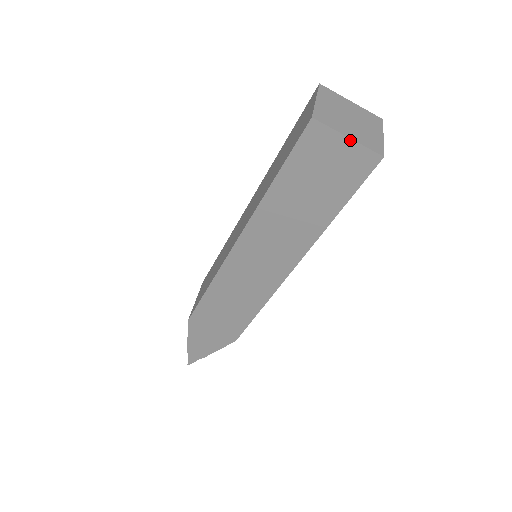
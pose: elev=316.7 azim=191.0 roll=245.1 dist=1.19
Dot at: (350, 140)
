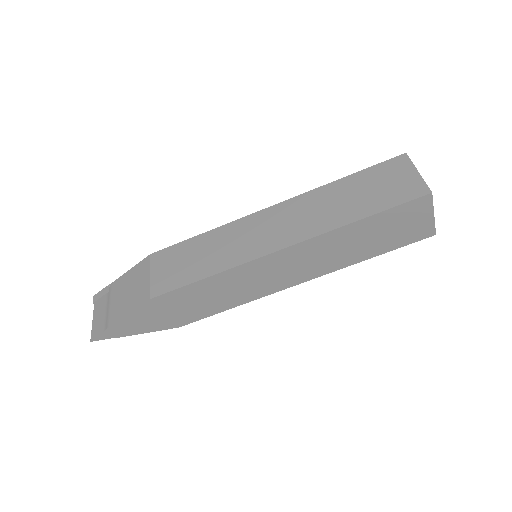
Dot at: (433, 217)
